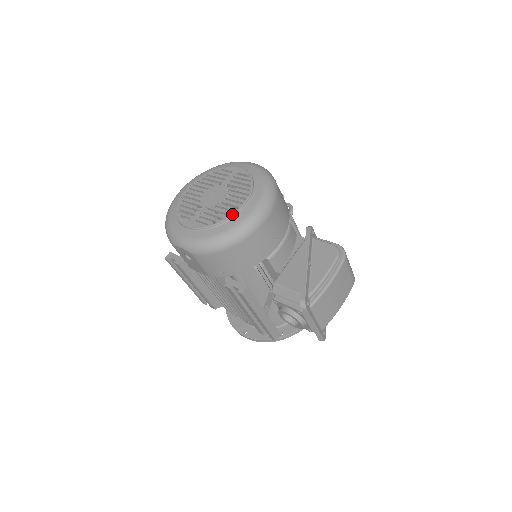
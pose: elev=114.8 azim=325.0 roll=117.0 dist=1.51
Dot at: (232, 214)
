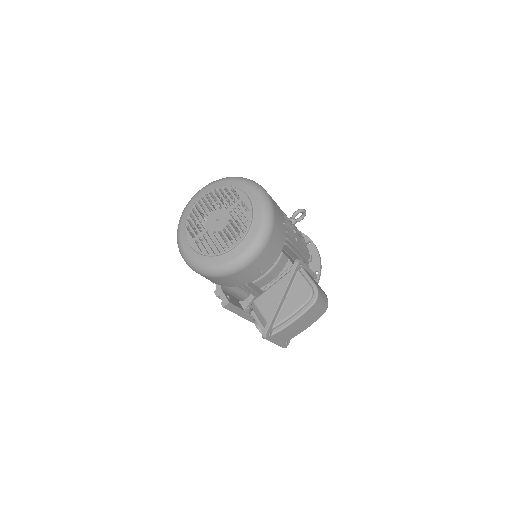
Dot at: (224, 252)
